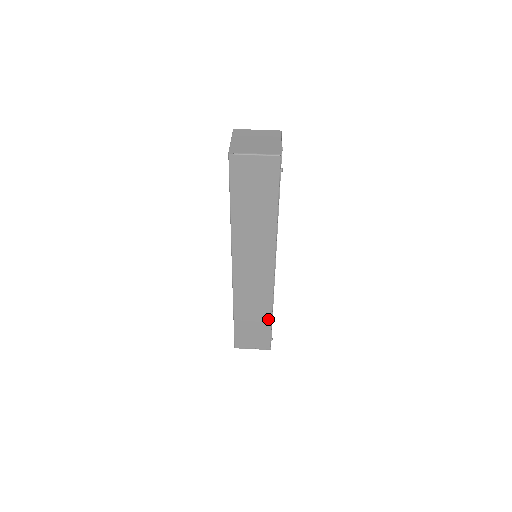
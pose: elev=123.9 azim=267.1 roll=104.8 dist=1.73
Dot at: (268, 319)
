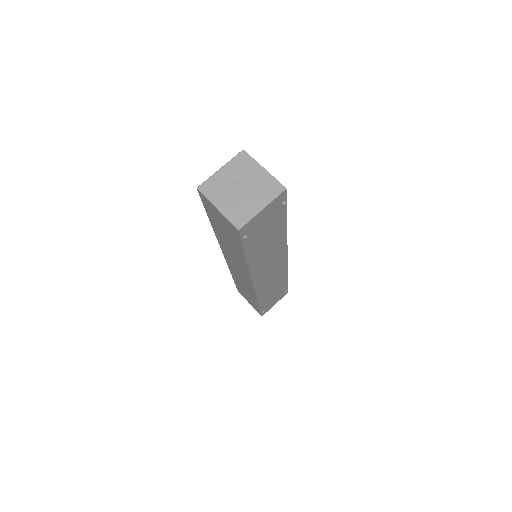
Dot at: (256, 302)
